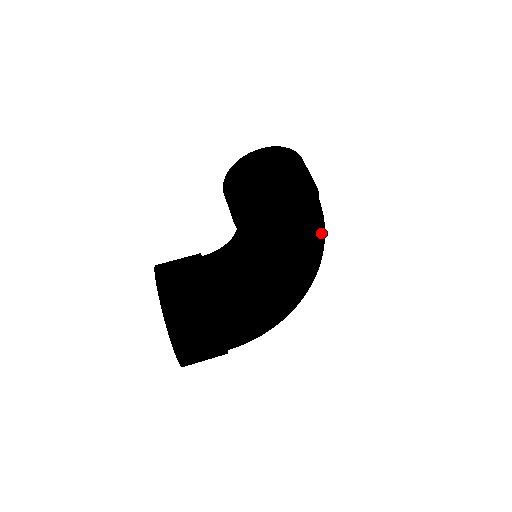
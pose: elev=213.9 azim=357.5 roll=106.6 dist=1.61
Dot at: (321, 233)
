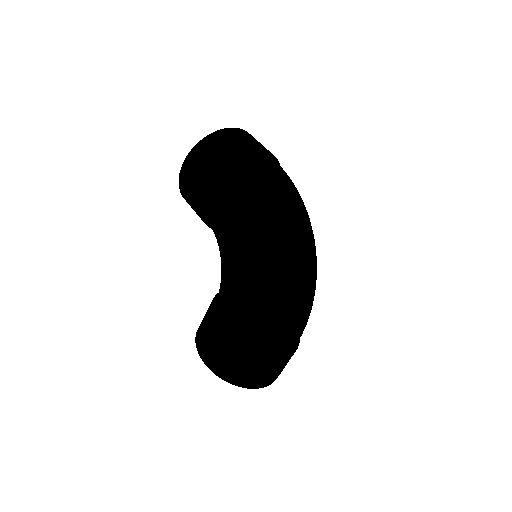
Dot at: (275, 205)
